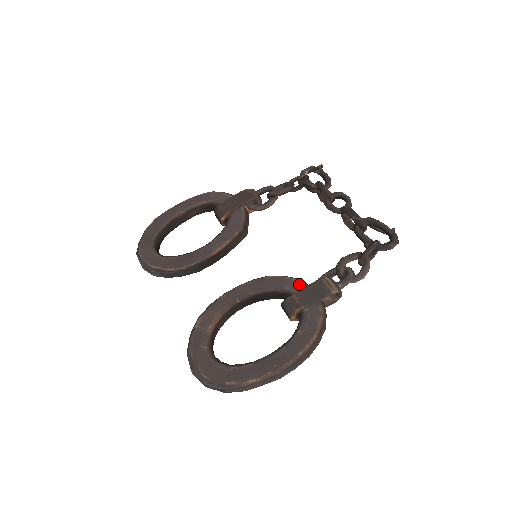
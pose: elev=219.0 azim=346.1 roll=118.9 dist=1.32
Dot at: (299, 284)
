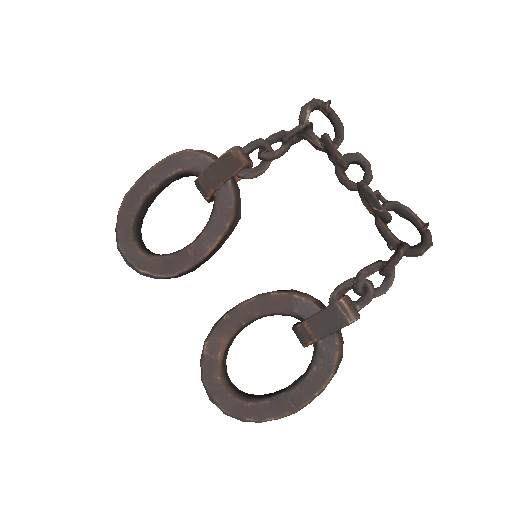
Dot at: (310, 307)
